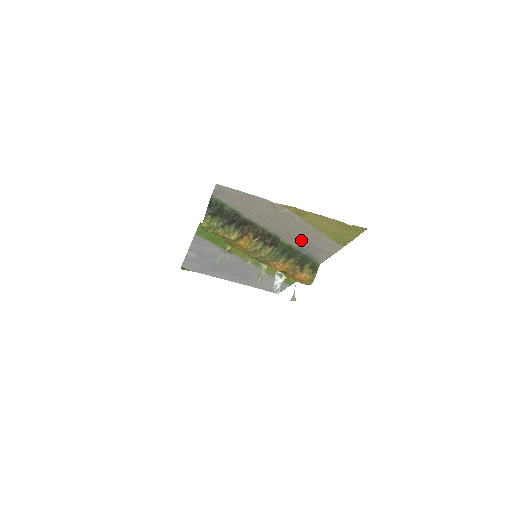
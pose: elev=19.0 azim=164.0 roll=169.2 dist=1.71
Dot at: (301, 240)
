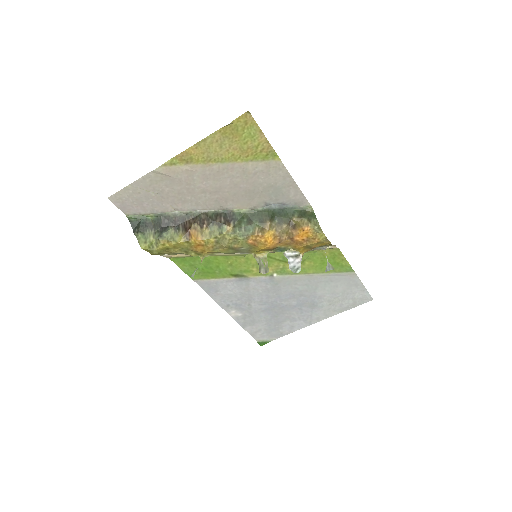
Dot at: (245, 193)
